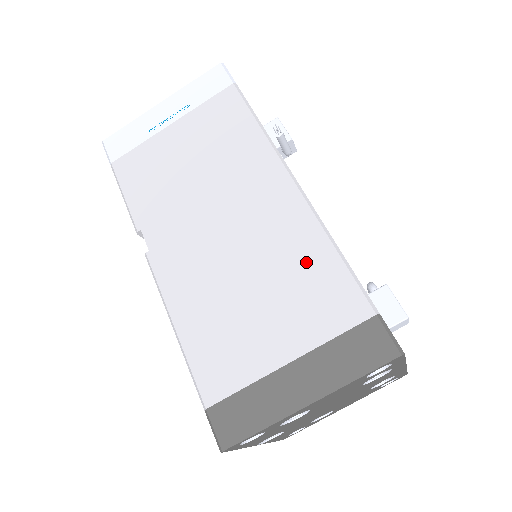
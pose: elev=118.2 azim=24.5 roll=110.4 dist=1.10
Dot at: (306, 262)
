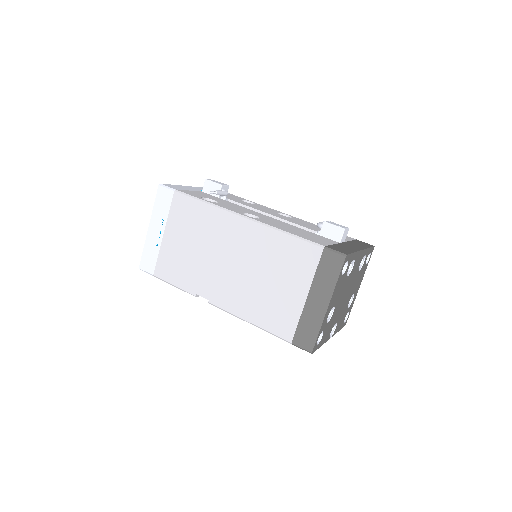
Dot at: (278, 249)
